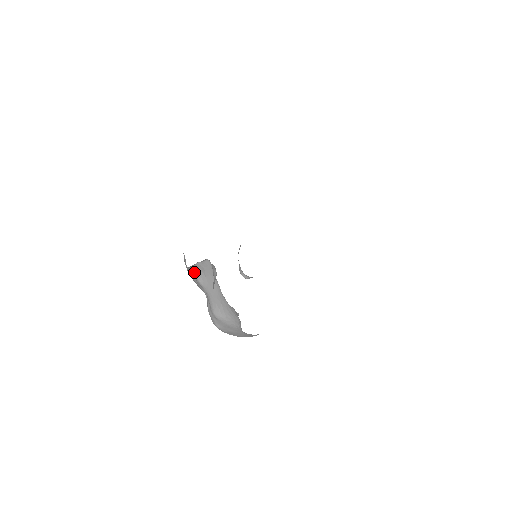
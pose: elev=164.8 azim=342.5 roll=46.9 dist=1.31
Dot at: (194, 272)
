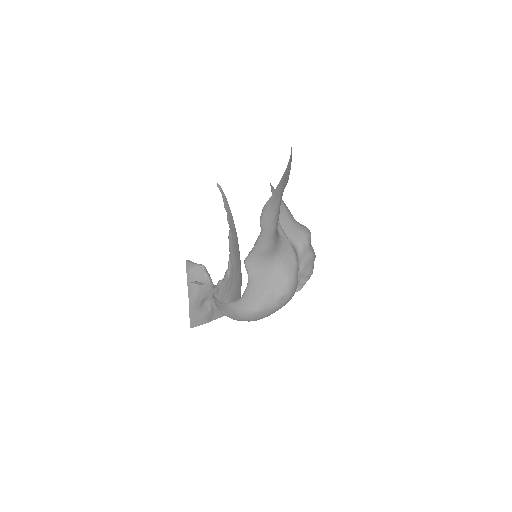
Dot at: occluded
